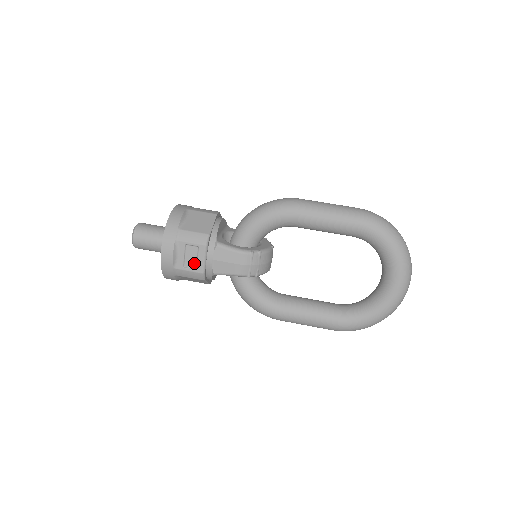
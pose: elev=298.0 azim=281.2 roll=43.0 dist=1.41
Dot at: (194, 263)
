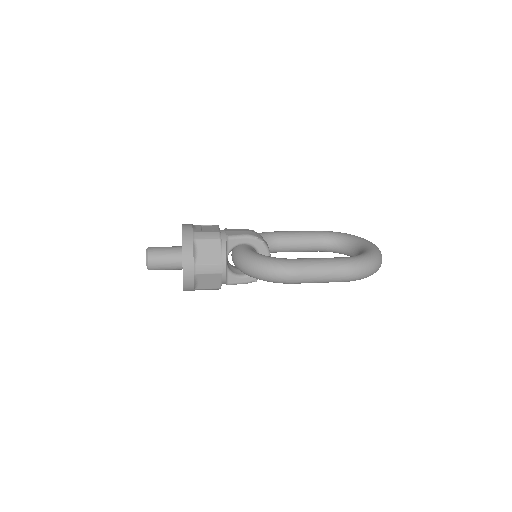
Dot at: occluded
